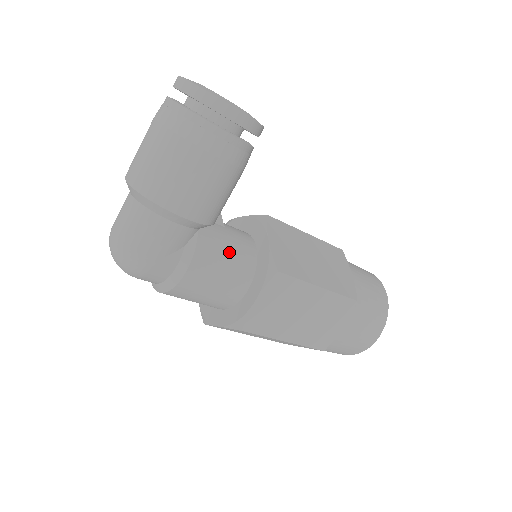
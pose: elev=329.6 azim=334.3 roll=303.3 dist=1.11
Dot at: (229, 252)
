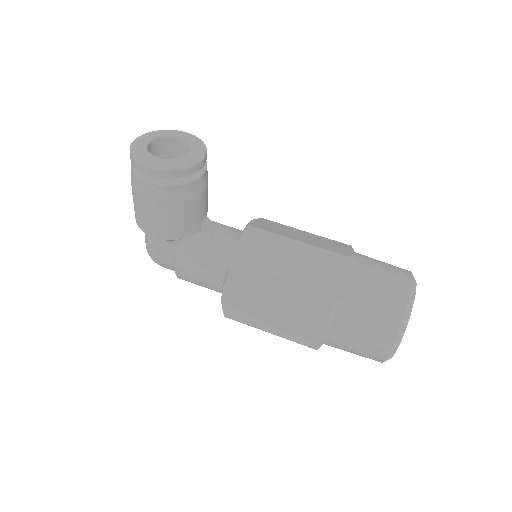
Dot at: (205, 257)
